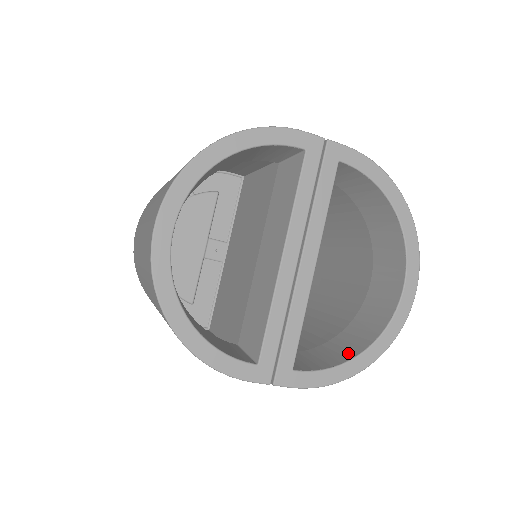
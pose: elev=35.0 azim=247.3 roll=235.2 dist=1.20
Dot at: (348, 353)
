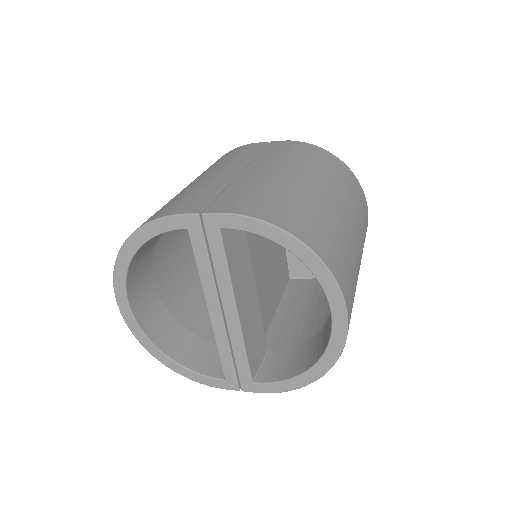
Dot at: (303, 366)
